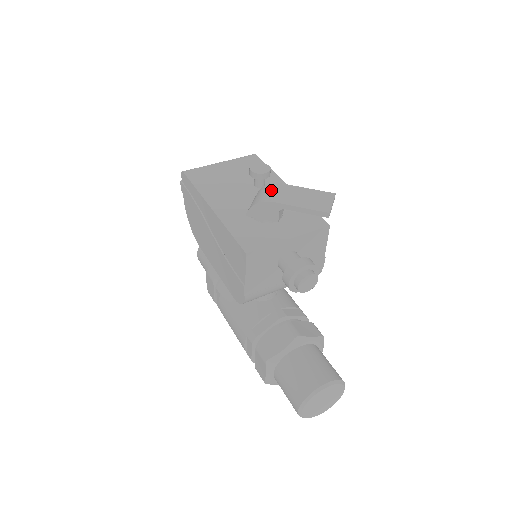
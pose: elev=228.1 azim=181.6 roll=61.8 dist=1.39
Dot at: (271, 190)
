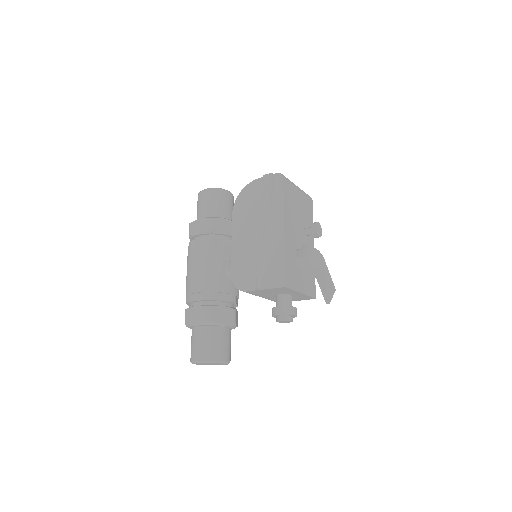
Dot at: (319, 259)
